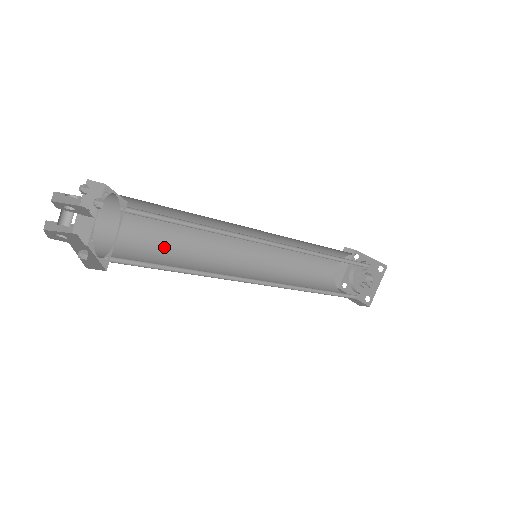
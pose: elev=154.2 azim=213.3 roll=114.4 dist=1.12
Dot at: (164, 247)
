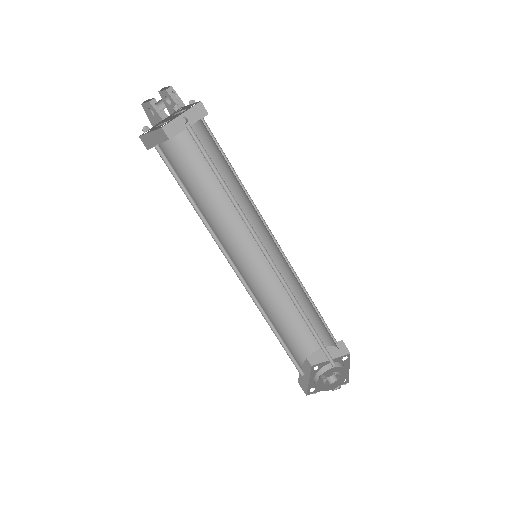
Dot at: (209, 187)
